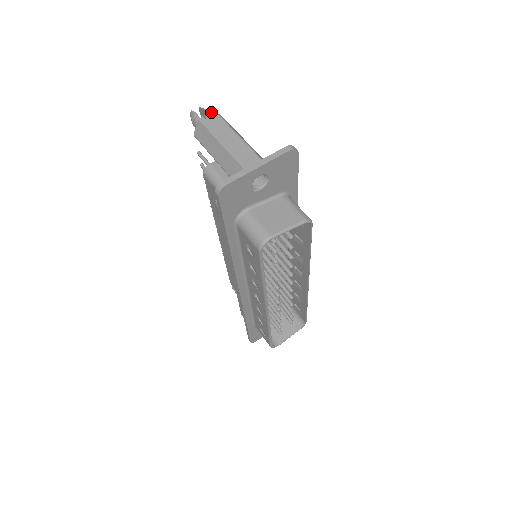
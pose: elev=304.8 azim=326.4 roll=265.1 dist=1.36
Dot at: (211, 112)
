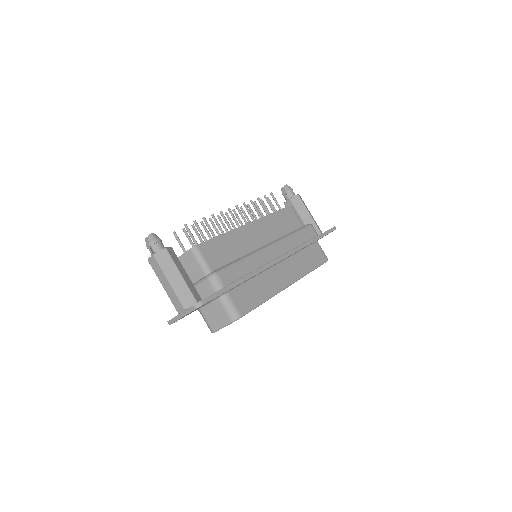
Dot at: (151, 255)
